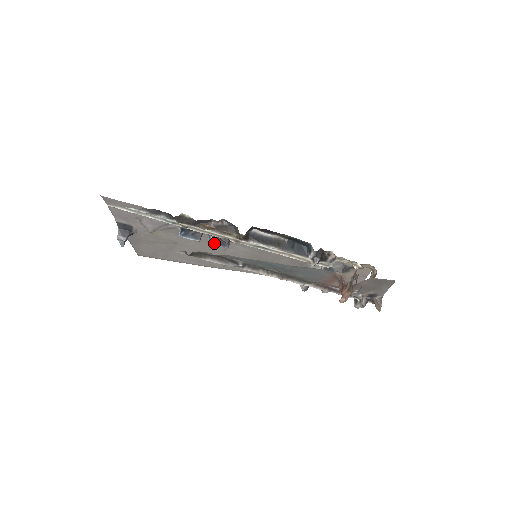
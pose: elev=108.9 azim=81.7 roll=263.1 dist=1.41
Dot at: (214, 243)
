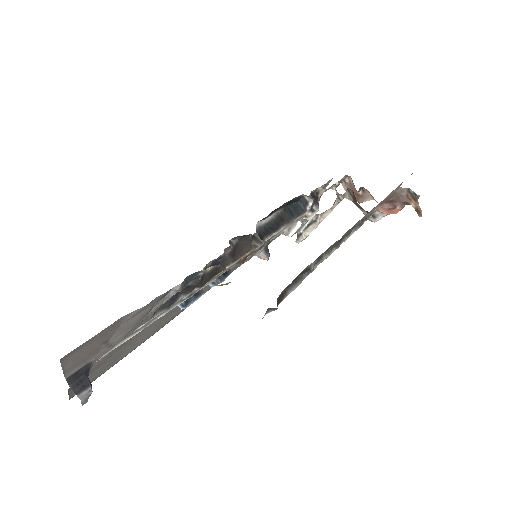
Dot at: (218, 281)
